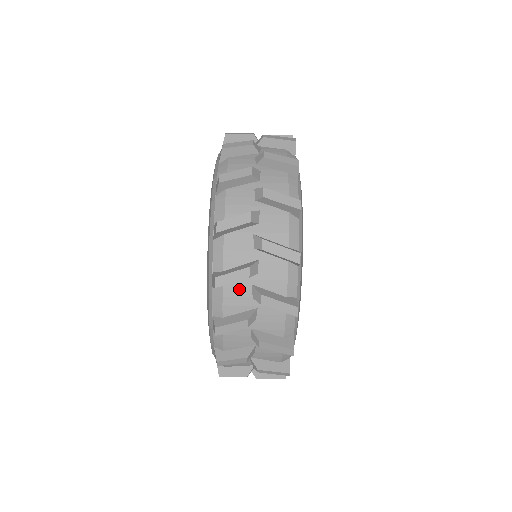
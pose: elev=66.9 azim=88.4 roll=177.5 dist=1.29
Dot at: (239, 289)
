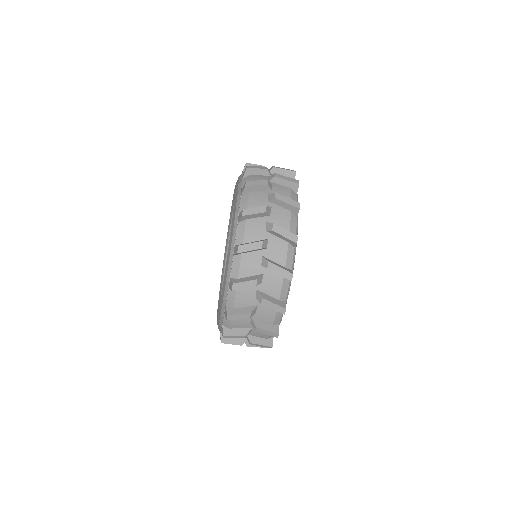
Dot at: (257, 224)
